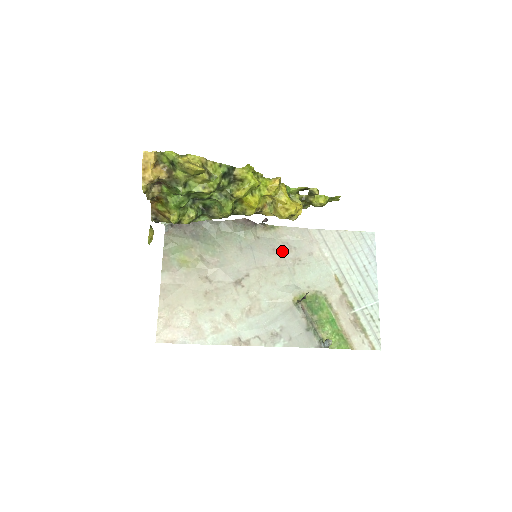
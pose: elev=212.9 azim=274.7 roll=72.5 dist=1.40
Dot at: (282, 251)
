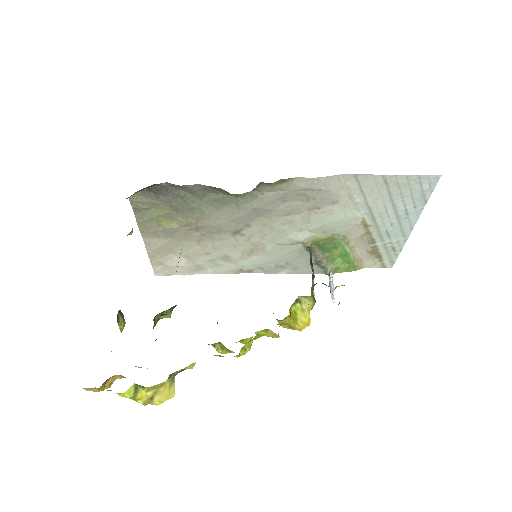
Dot at: (296, 202)
